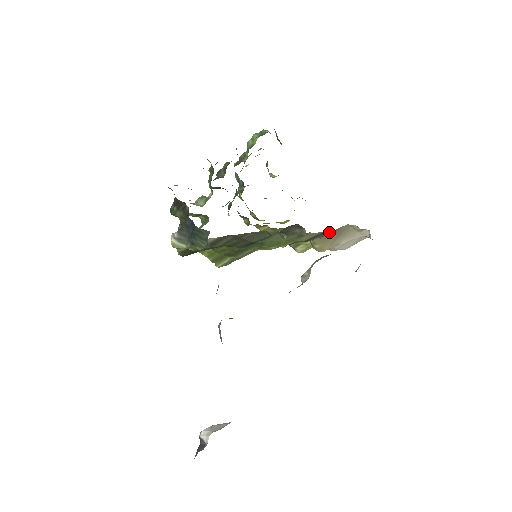
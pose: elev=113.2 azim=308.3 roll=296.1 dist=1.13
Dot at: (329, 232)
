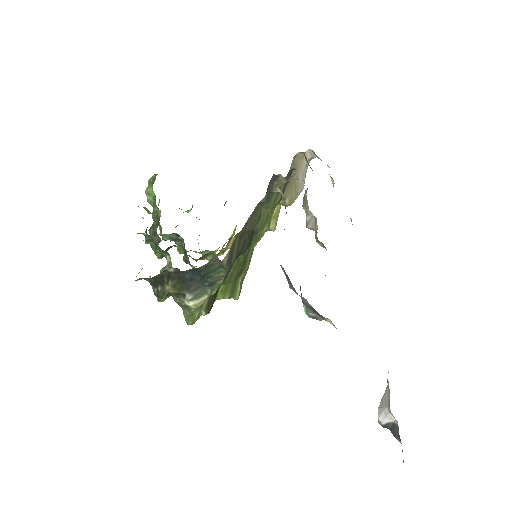
Dot at: (290, 171)
